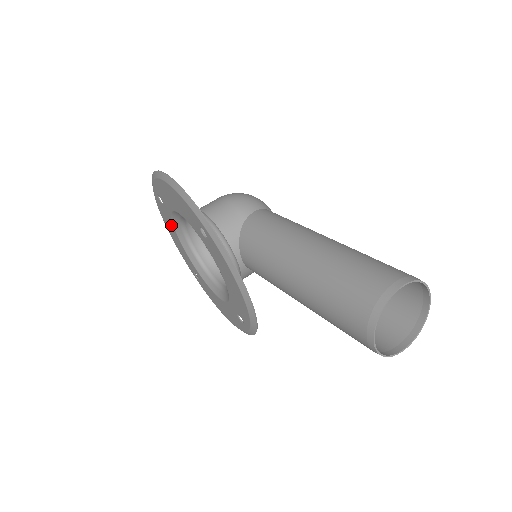
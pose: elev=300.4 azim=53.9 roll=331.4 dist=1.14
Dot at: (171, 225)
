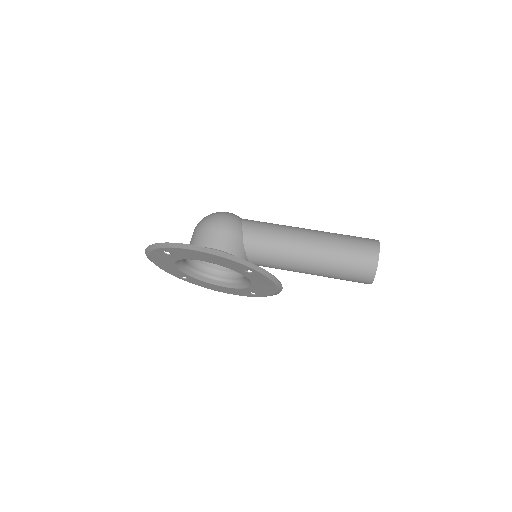
Dot at: (169, 261)
